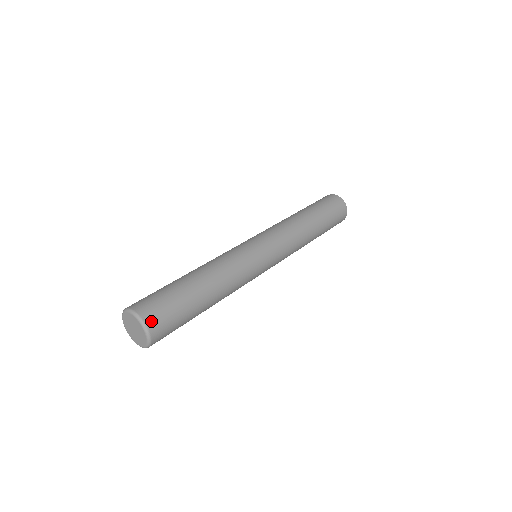
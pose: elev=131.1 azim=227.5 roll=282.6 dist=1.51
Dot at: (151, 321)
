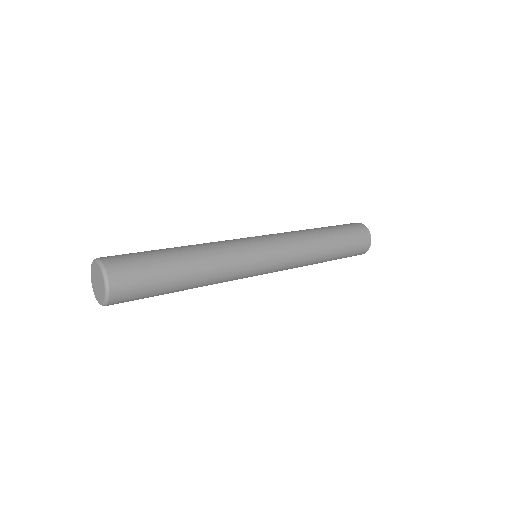
Dot at: (117, 289)
